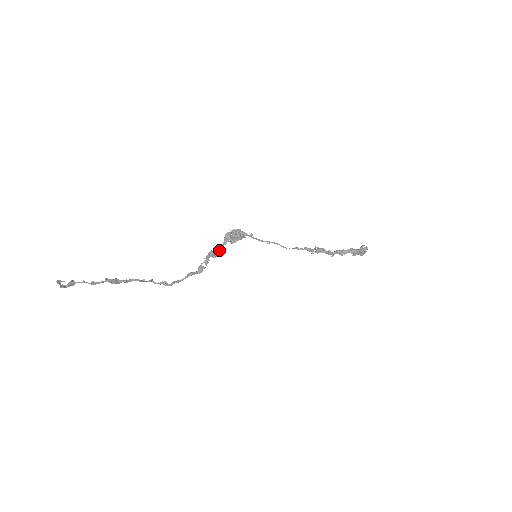
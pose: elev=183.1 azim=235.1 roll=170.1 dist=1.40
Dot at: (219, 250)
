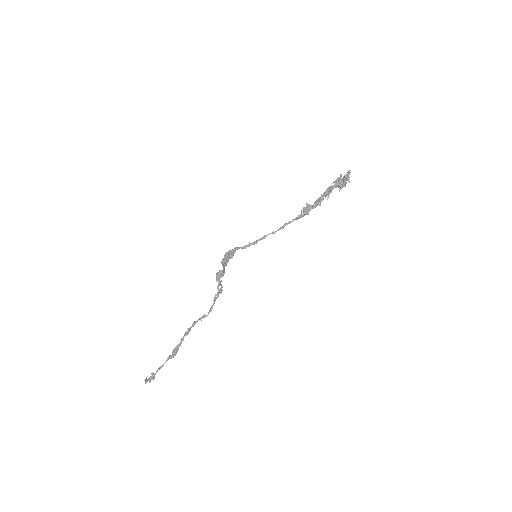
Dot at: (223, 271)
